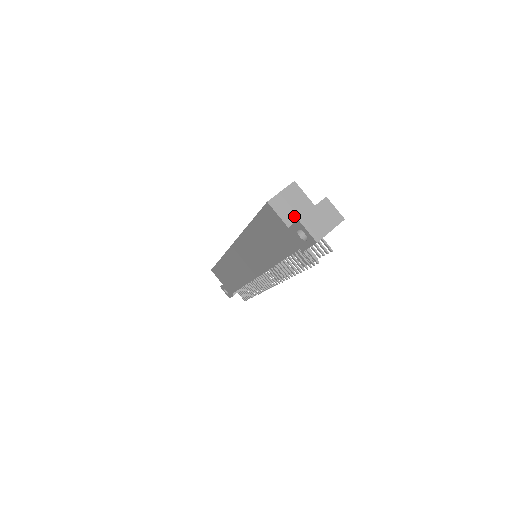
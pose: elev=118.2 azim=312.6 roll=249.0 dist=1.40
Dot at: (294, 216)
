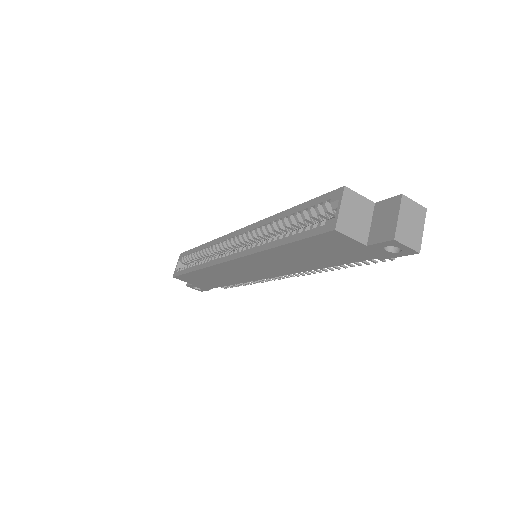
Dot at: (365, 228)
